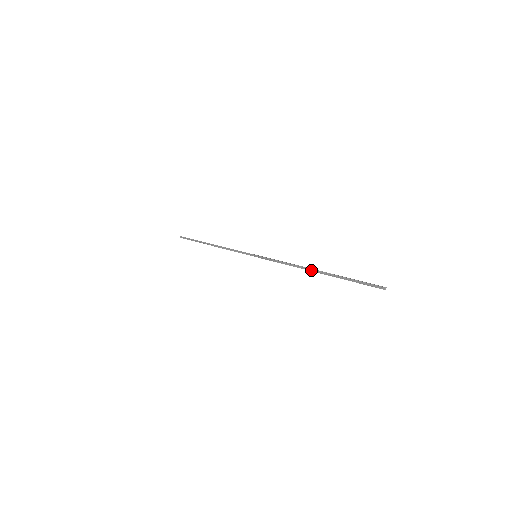
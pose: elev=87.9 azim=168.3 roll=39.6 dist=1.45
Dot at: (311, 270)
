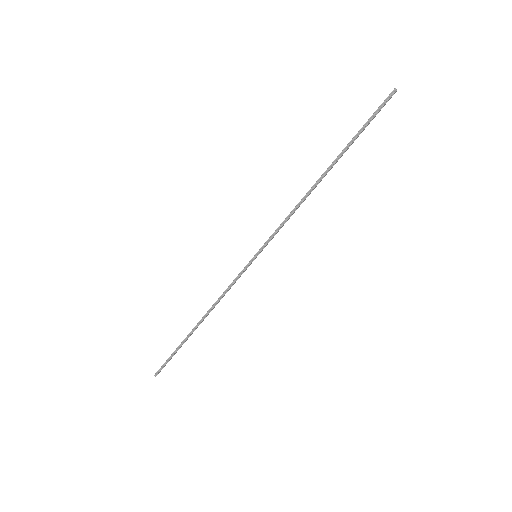
Dot at: (321, 179)
